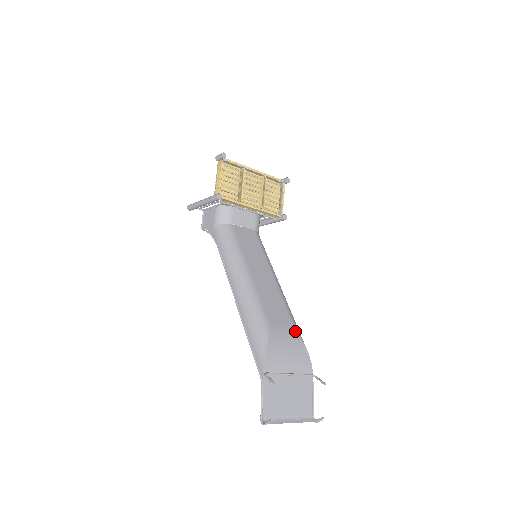
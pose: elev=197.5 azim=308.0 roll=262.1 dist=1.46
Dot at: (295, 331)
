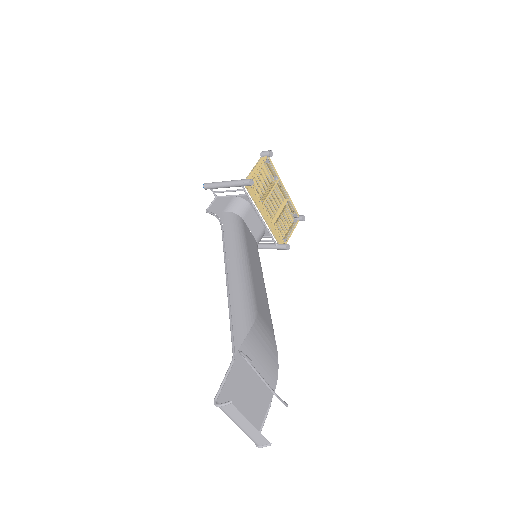
Dot at: (274, 338)
